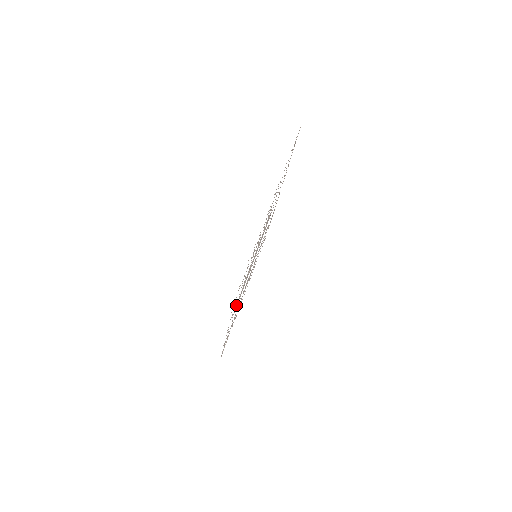
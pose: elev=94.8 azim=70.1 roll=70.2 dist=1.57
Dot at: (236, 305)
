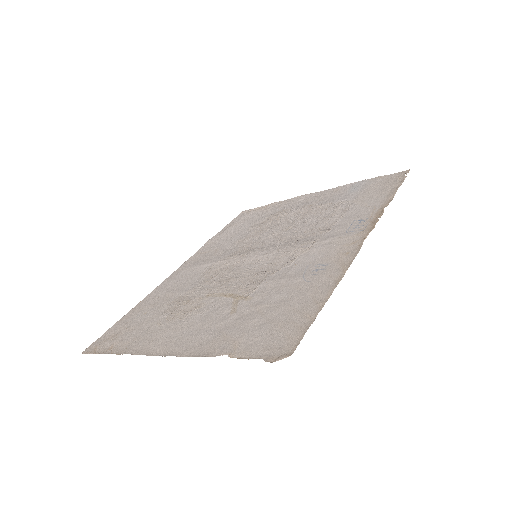
Dot at: (201, 264)
